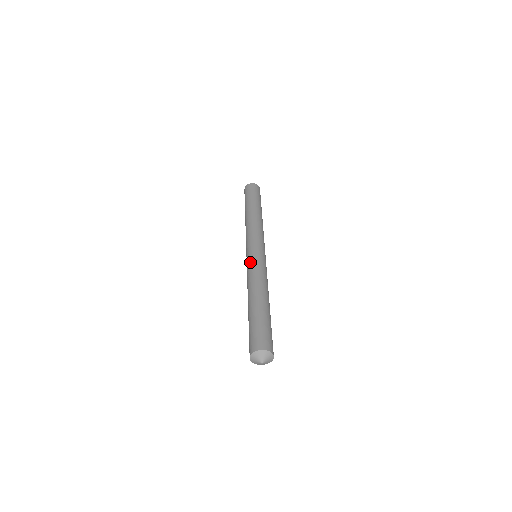
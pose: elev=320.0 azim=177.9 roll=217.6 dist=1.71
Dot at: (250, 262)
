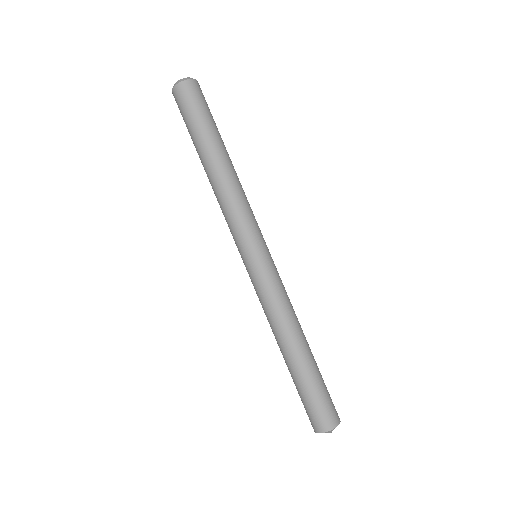
Dot at: (262, 283)
